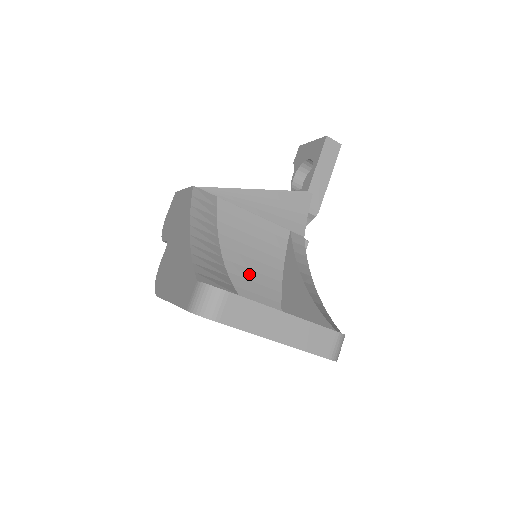
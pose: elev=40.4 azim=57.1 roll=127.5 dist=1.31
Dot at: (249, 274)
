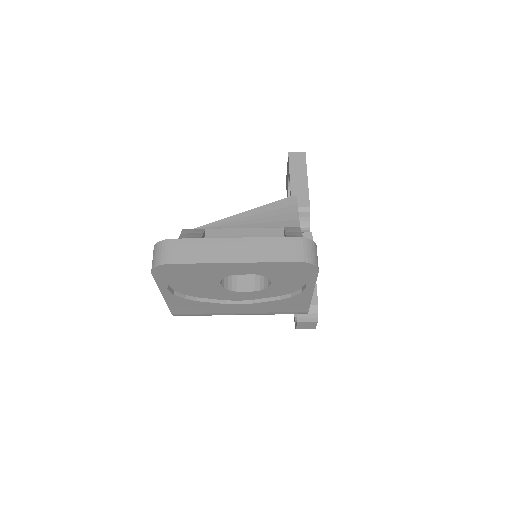
Dot at: occluded
